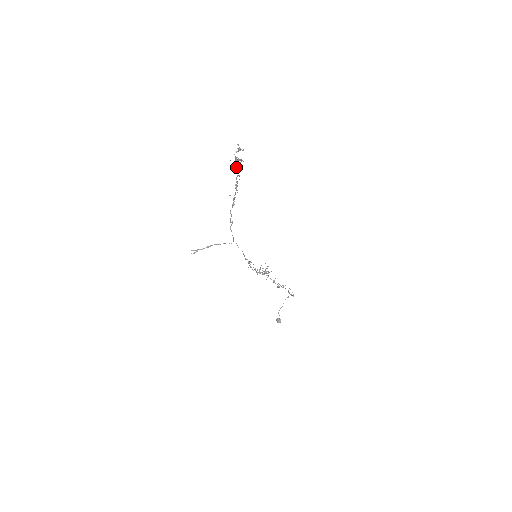
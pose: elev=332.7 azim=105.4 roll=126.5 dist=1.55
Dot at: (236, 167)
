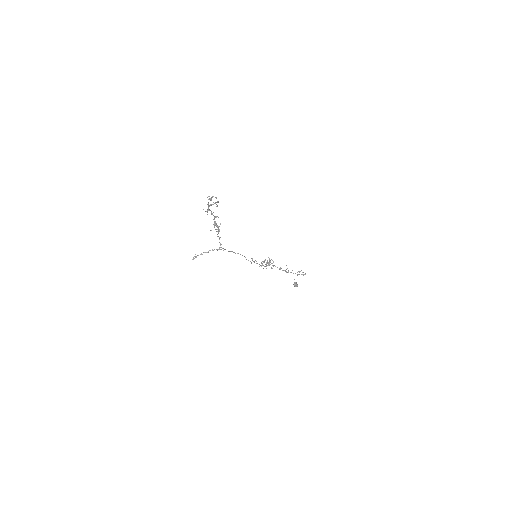
Dot at: (211, 212)
